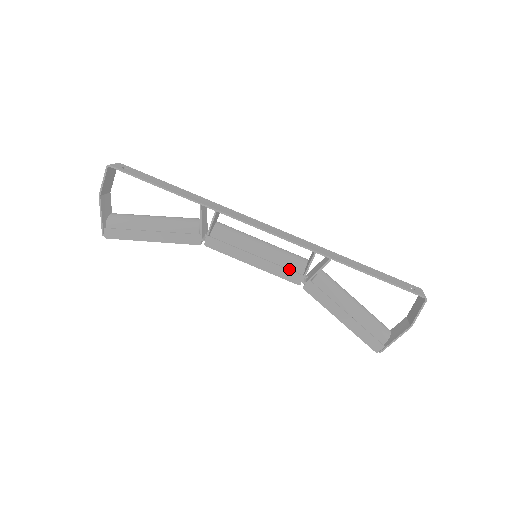
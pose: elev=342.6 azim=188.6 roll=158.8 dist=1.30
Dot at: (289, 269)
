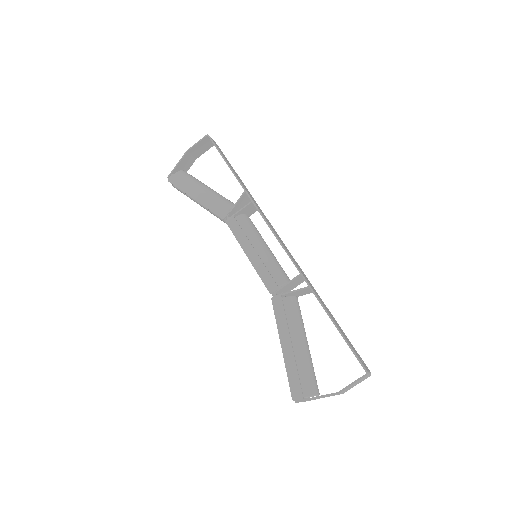
Dot at: (272, 276)
